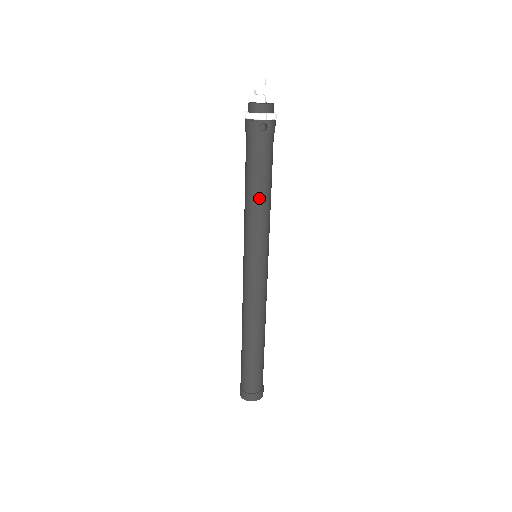
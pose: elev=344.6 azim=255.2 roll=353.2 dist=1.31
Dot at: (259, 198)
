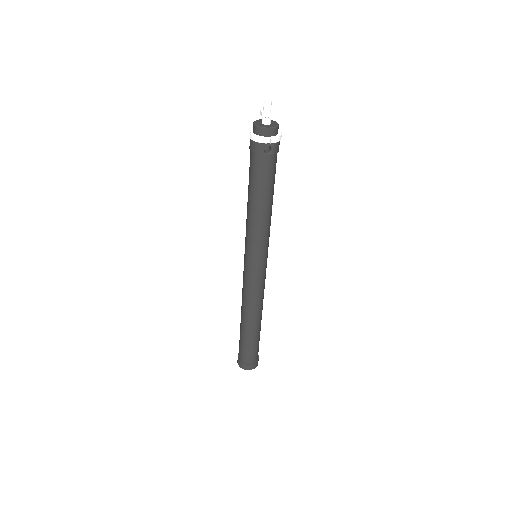
Dot at: (260, 211)
